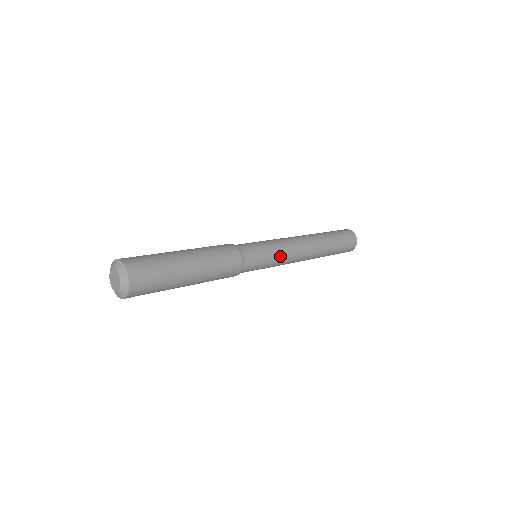
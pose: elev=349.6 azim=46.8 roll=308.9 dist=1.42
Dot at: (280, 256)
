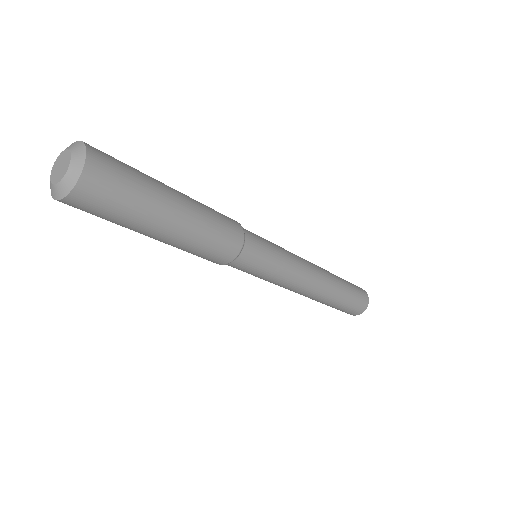
Dot at: (283, 274)
